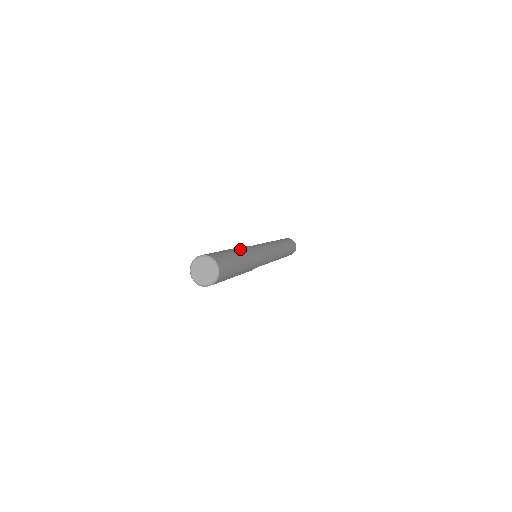
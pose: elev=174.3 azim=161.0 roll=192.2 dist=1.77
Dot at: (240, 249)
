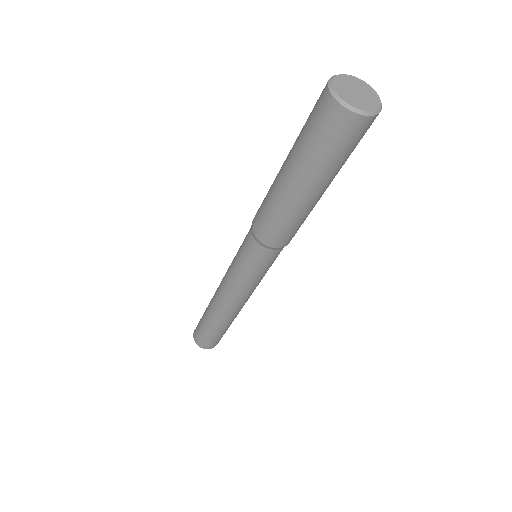
Dot at: occluded
